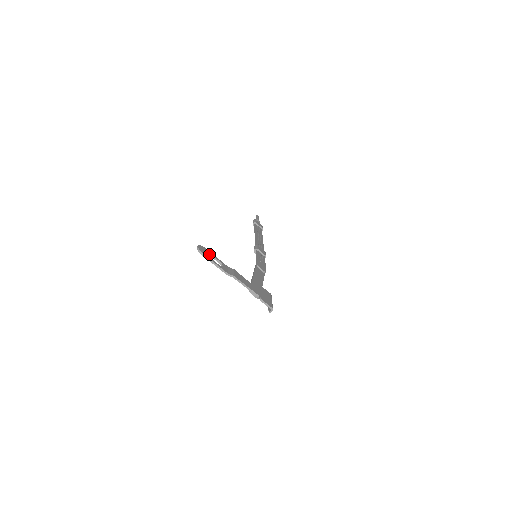
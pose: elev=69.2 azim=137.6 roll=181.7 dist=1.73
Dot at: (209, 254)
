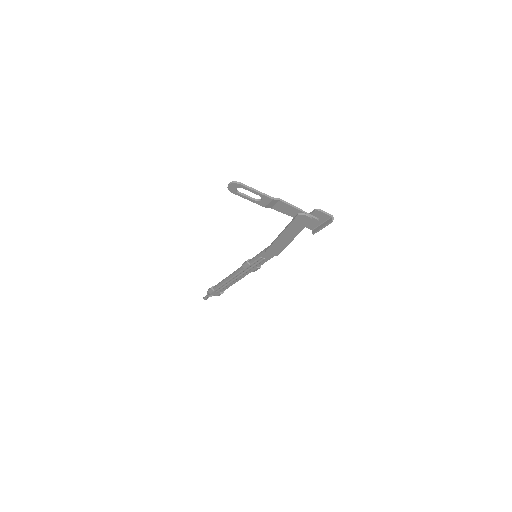
Dot at: (241, 194)
